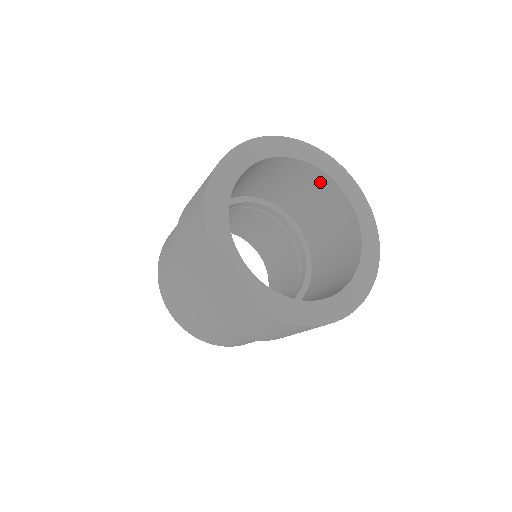
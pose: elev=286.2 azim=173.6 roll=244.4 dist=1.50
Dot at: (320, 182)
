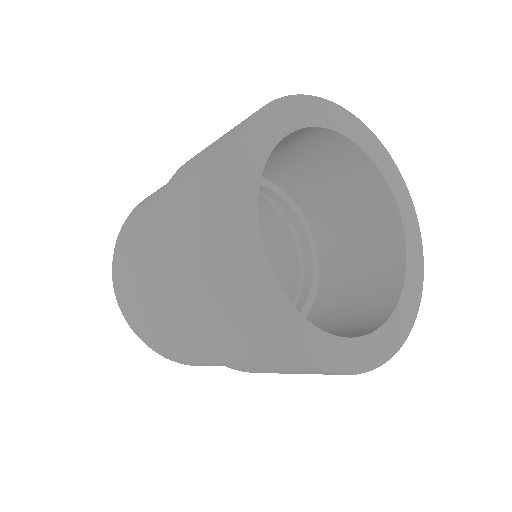
Dot at: (388, 238)
